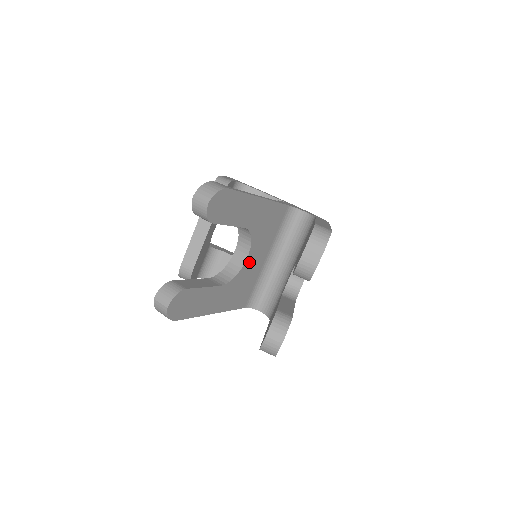
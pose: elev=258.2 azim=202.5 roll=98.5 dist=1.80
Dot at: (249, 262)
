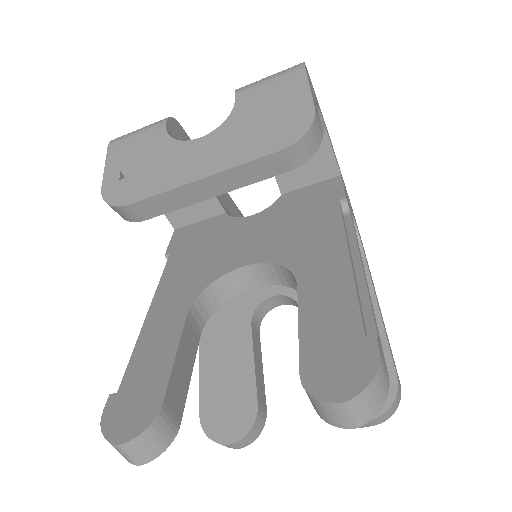
Dot at: occluded
